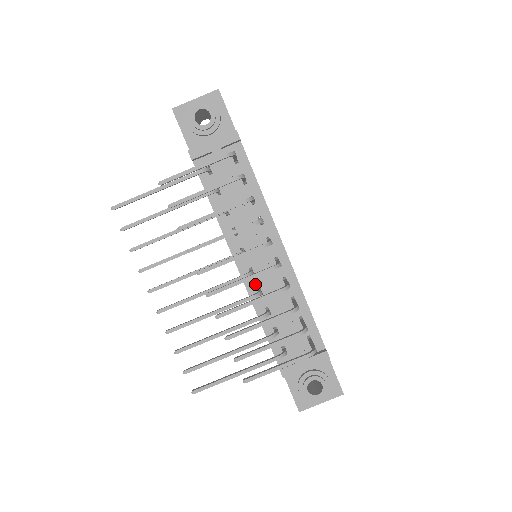
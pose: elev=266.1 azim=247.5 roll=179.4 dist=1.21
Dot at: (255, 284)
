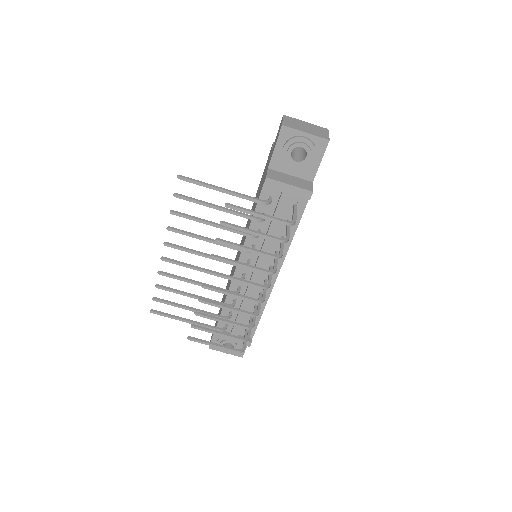
Dot at: occluded
